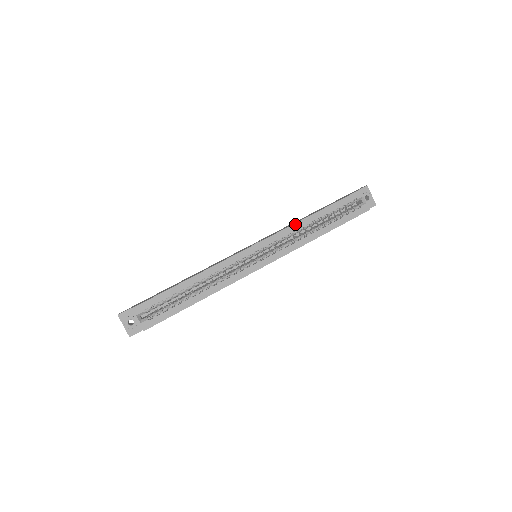
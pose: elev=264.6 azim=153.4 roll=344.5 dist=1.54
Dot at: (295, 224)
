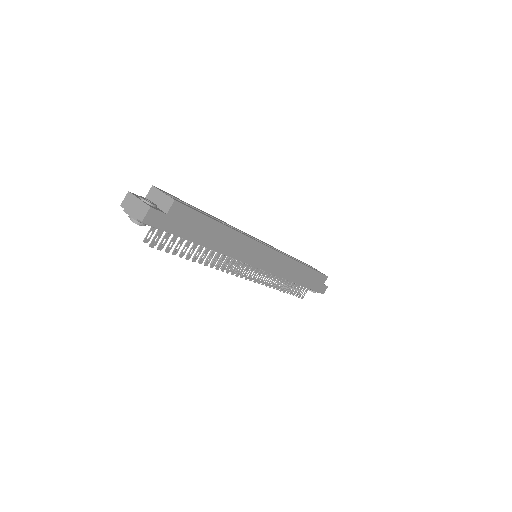
Dot at: occluded
